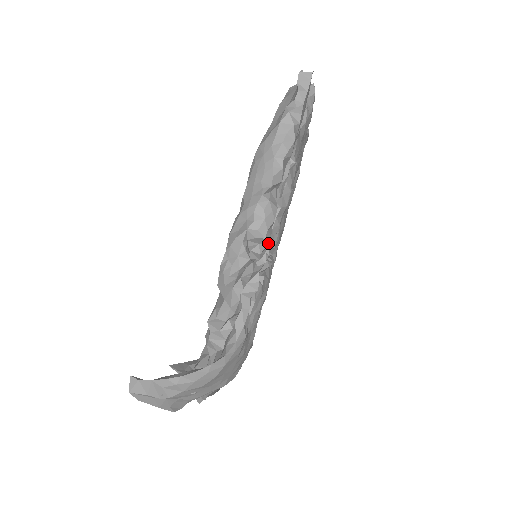
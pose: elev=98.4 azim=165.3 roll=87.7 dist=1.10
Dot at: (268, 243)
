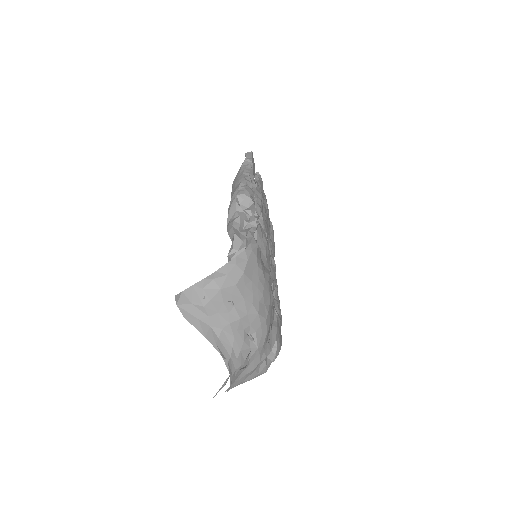
Dot at: (254, 202)
